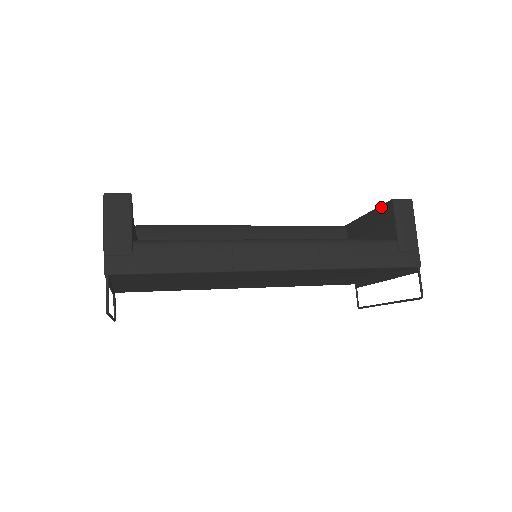
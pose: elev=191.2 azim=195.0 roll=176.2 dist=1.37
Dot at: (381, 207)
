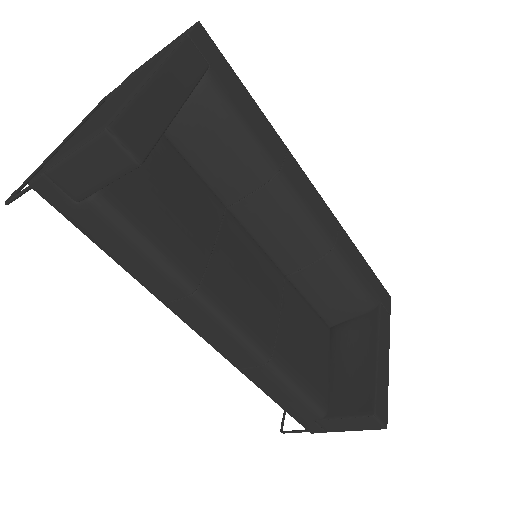
Dot at: (373, 390)
